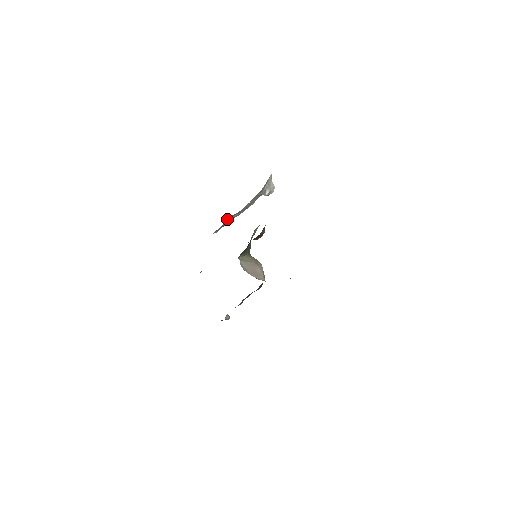
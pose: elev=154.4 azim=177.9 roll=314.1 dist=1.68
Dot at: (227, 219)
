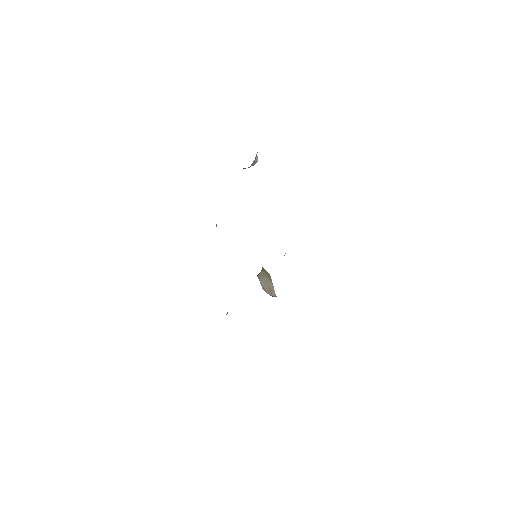
Dot at: occluded
